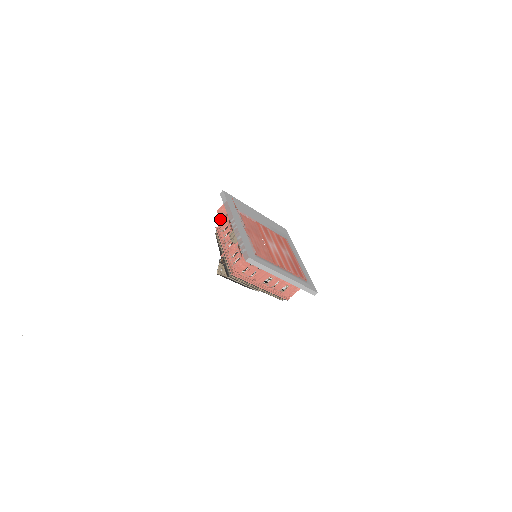
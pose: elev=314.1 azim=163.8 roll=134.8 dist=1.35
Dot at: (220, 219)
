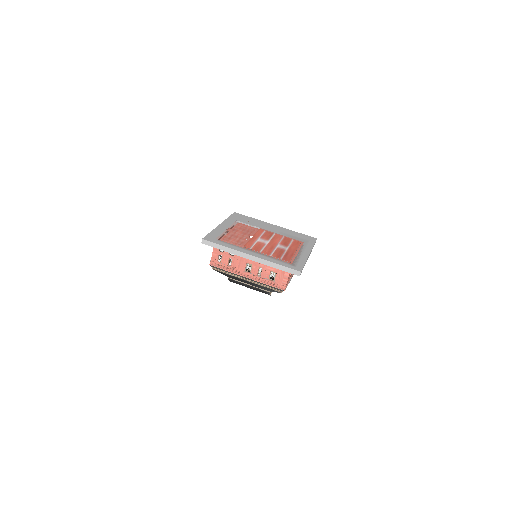
Dot at: occluded
